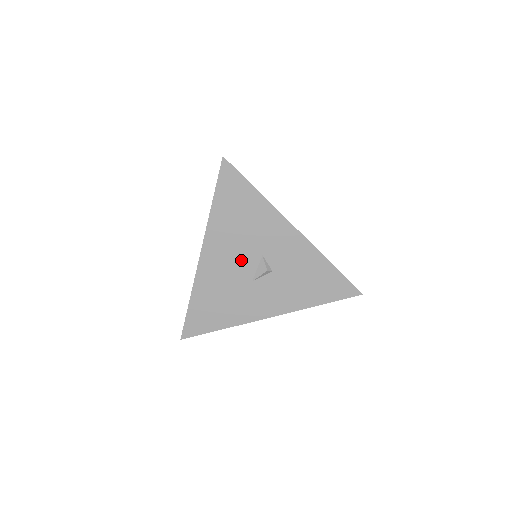
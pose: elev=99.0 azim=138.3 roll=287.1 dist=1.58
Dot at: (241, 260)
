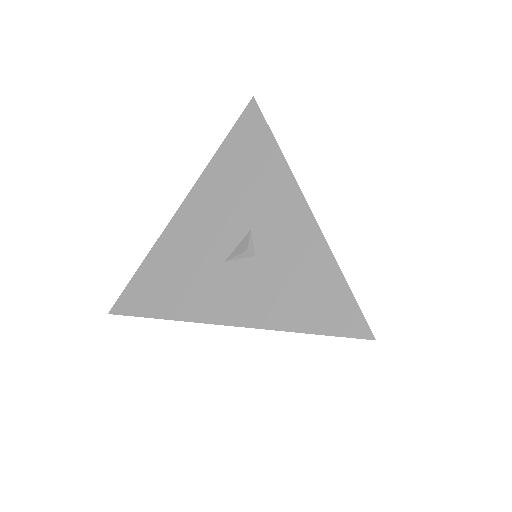
Dot at: (223, 228)
